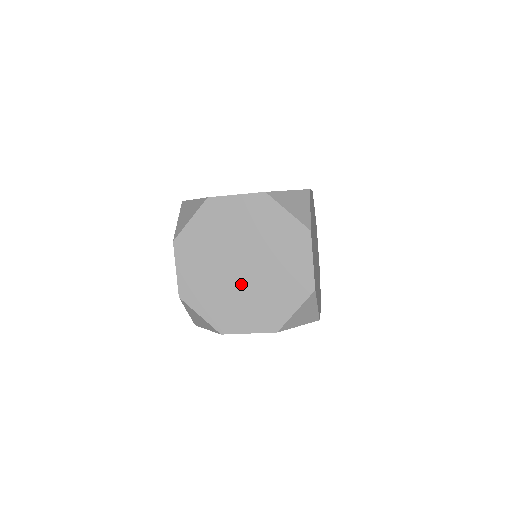
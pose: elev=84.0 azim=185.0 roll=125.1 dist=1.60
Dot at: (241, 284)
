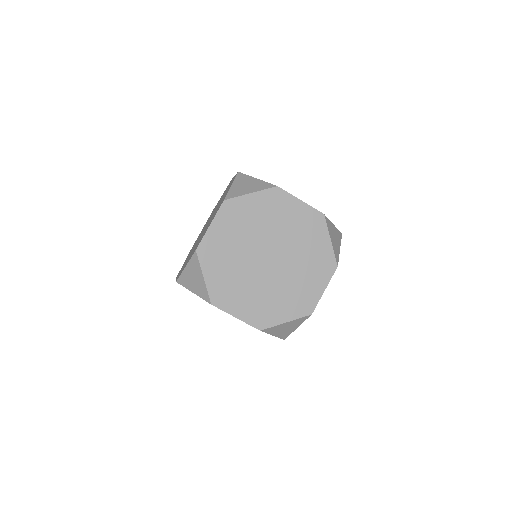
Dot at: (283, 270)
